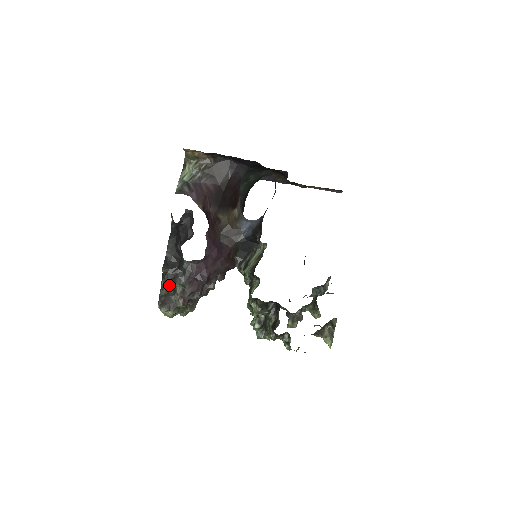
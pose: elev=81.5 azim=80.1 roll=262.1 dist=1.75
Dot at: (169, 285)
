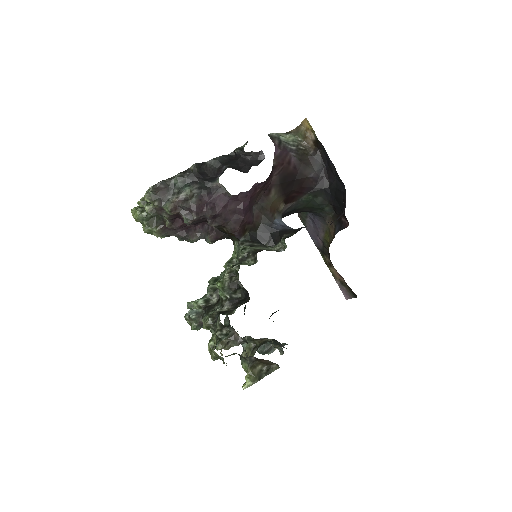
Dot at: (181, 182)
